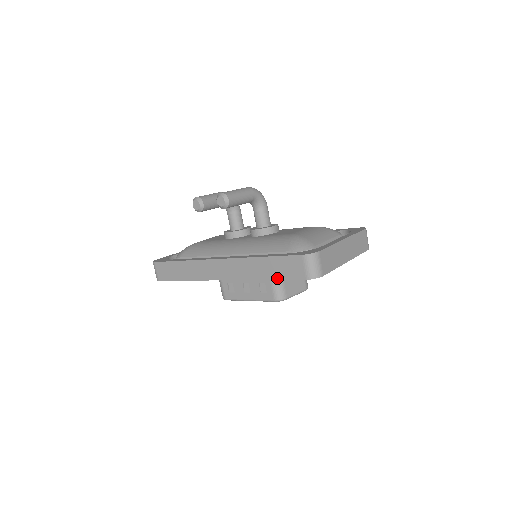
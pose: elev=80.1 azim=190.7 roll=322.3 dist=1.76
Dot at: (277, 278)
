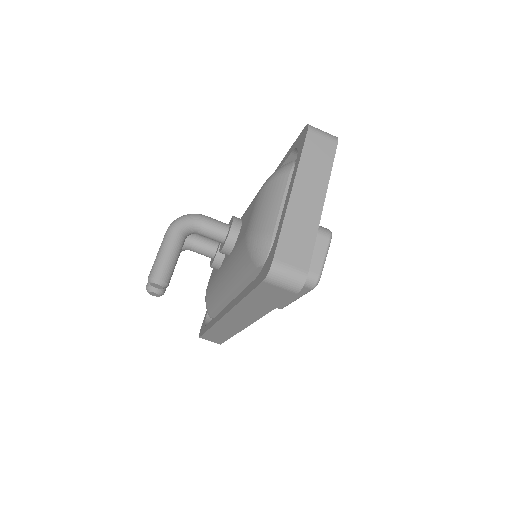
Dot at: (276, 305)
